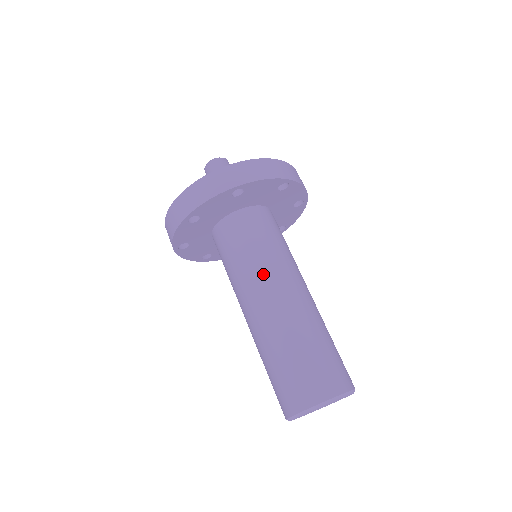
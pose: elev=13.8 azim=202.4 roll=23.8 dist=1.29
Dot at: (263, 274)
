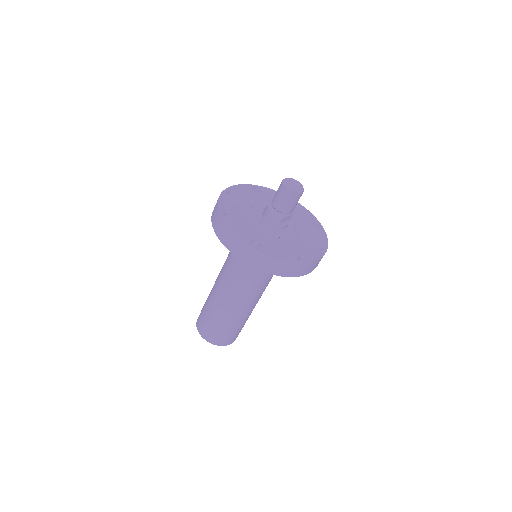
Dot at: (234, 284)
